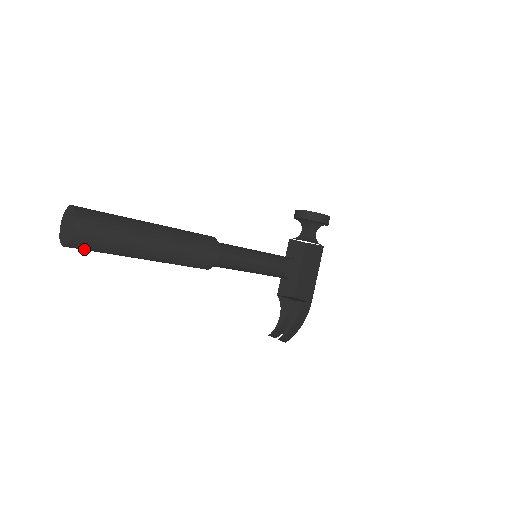
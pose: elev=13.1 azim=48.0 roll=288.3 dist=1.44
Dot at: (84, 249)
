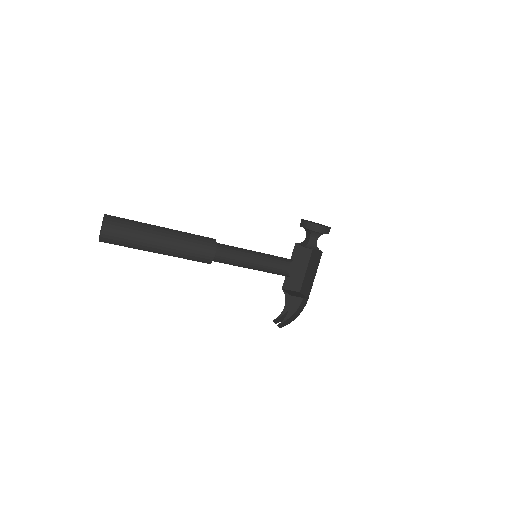
Dot at: occluded
